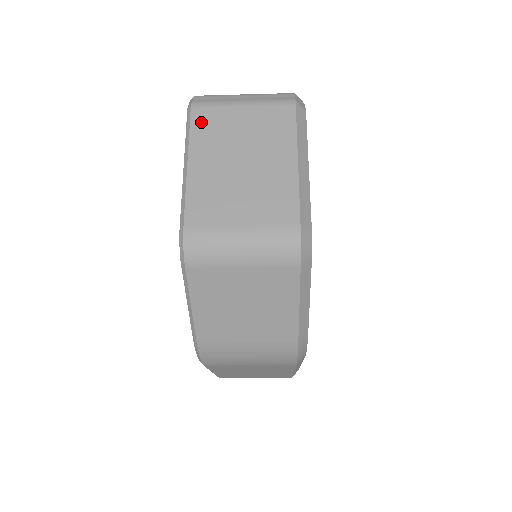
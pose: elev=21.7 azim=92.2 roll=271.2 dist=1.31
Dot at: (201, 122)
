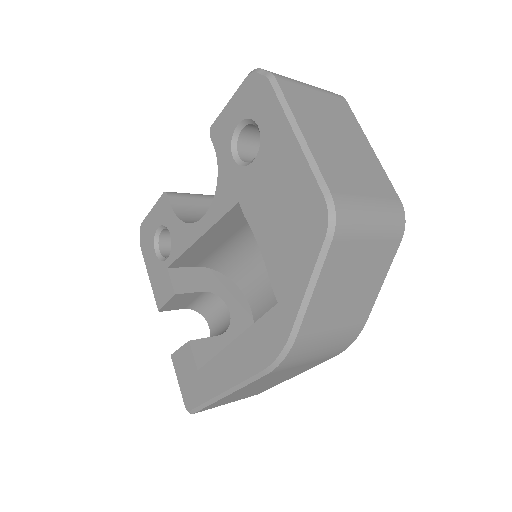
Dot at: (291, 94)
